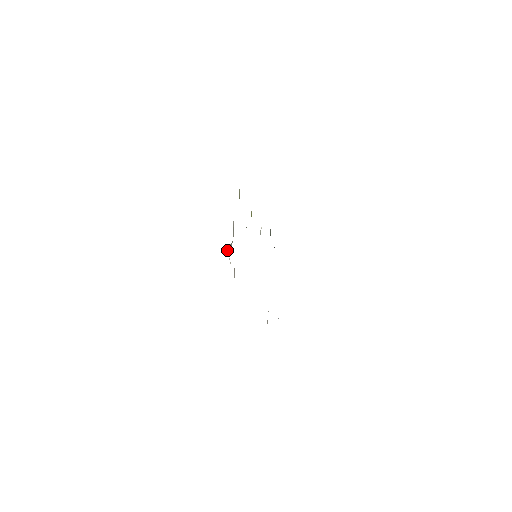
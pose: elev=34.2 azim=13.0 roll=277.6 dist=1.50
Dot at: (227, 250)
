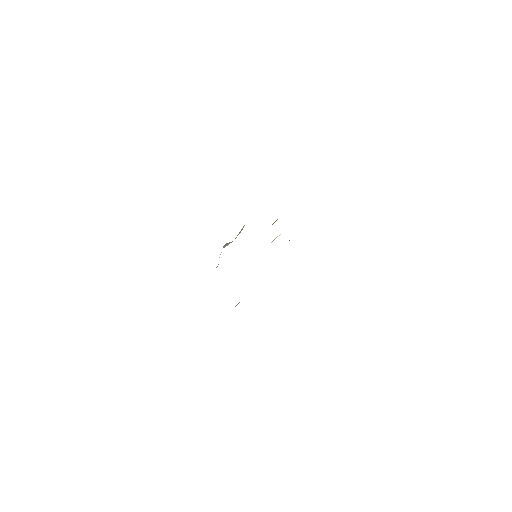
Dot at: (225, 244)
